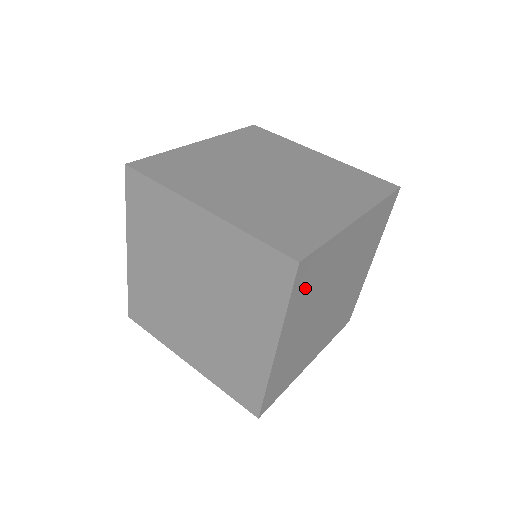
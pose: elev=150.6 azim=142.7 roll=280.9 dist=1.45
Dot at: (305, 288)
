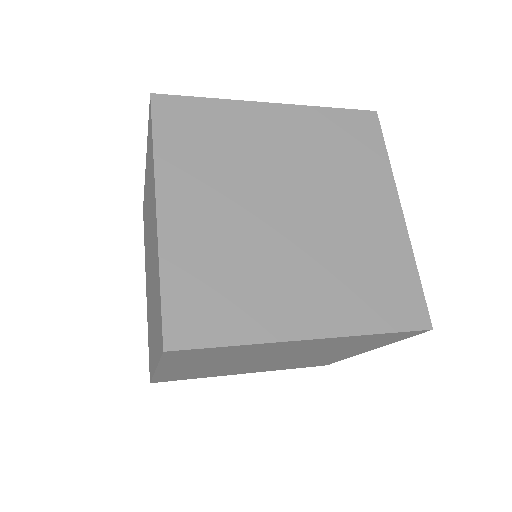
Dot at: (186, 139)
